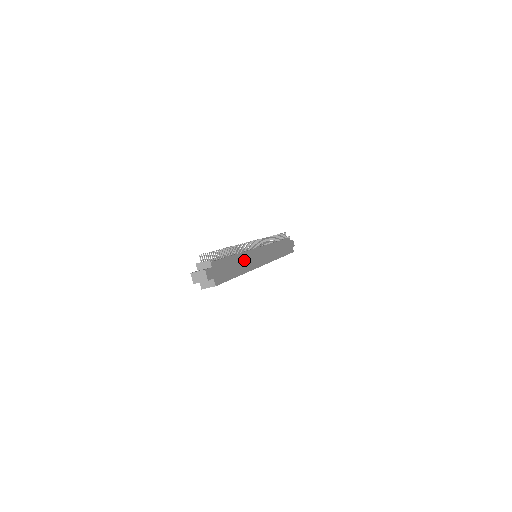
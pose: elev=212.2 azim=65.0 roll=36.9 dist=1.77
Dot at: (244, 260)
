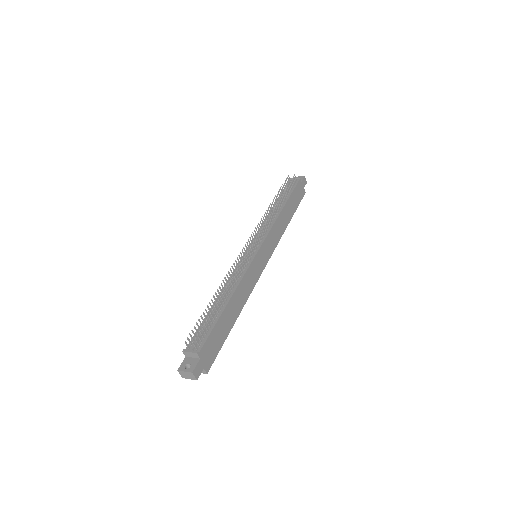
Dot at: (240, 294)
